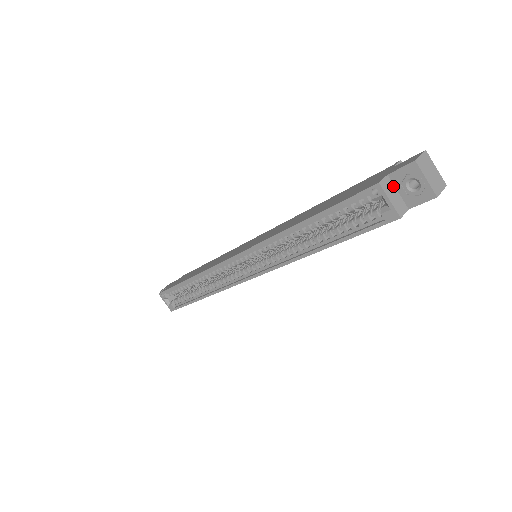
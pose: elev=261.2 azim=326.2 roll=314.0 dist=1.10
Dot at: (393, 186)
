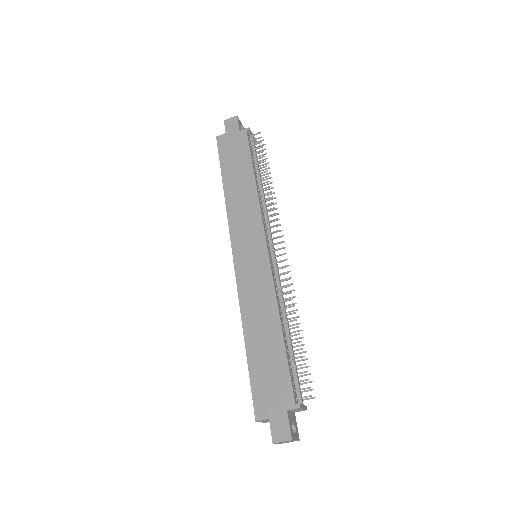
Dot at: occluded
